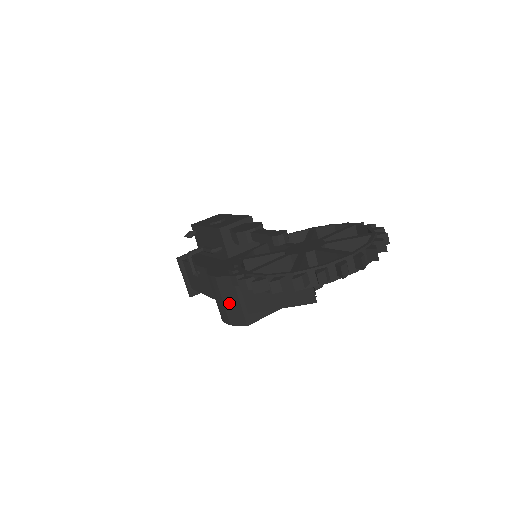
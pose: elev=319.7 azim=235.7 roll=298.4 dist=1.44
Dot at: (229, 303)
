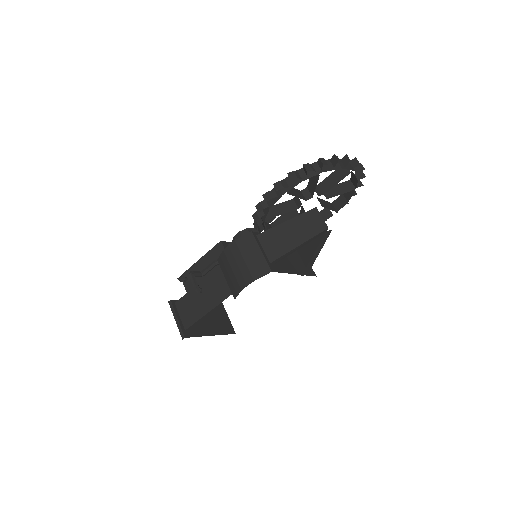
Dot at: (251, 258)
